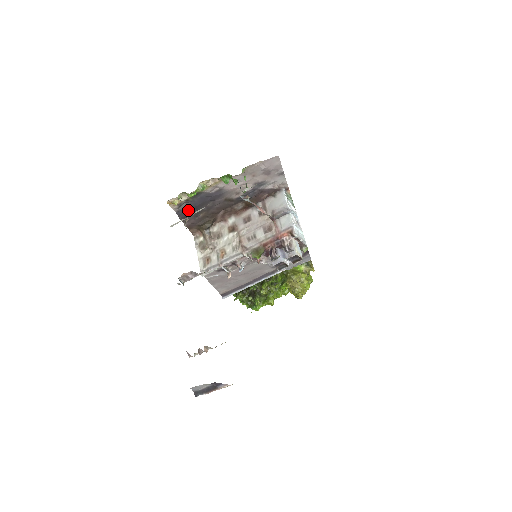
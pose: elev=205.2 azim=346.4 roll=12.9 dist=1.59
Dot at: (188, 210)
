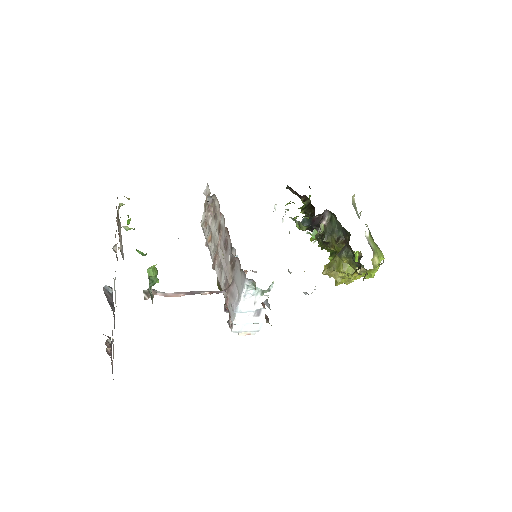
Dot at: occluded
